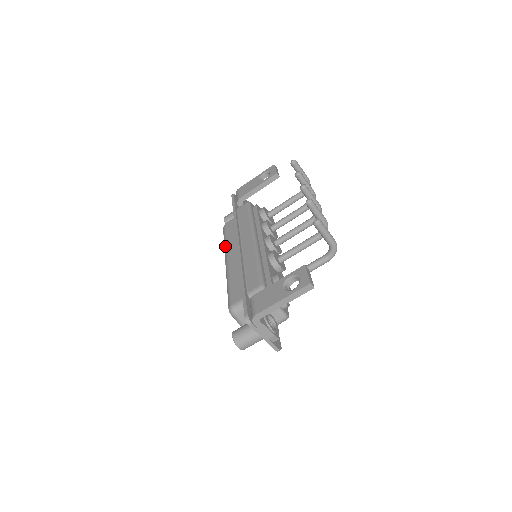
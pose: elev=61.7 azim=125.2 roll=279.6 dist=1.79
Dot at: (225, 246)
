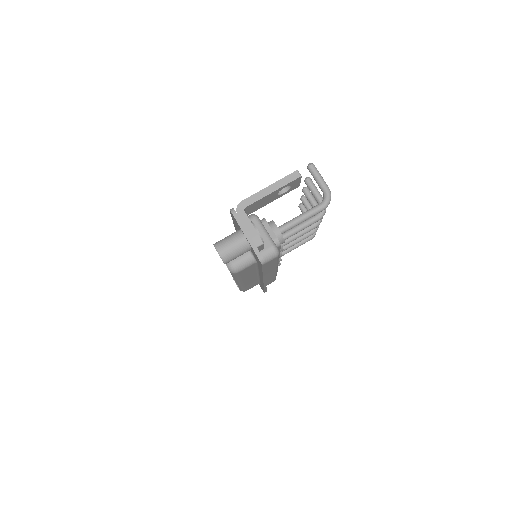
Dot at: occluded
